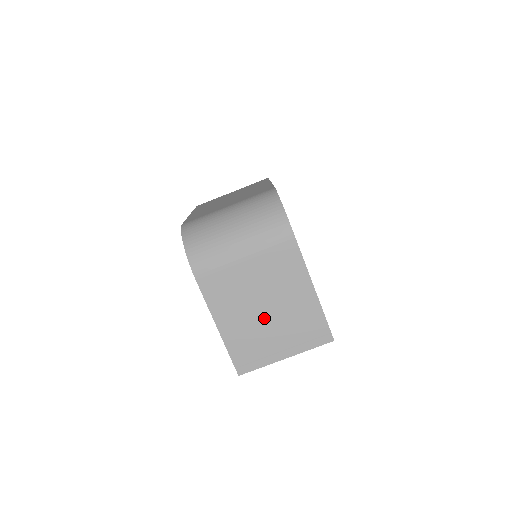
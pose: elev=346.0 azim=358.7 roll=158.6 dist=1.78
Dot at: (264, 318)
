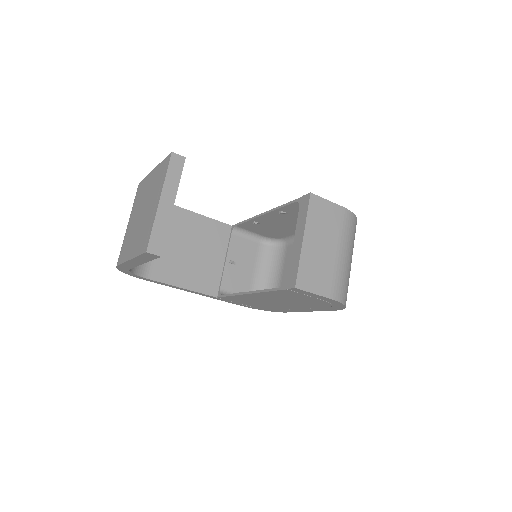
Dot at: (143, 216)
